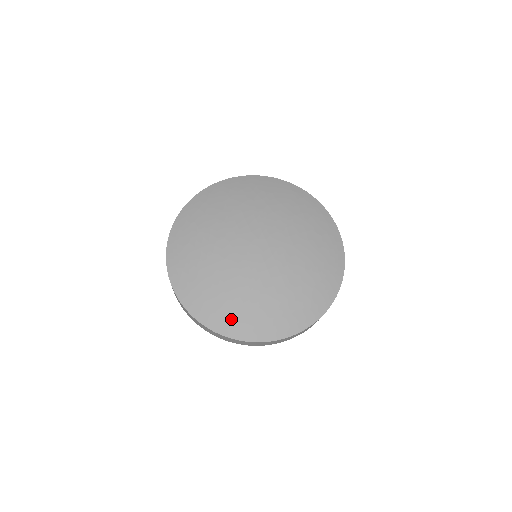
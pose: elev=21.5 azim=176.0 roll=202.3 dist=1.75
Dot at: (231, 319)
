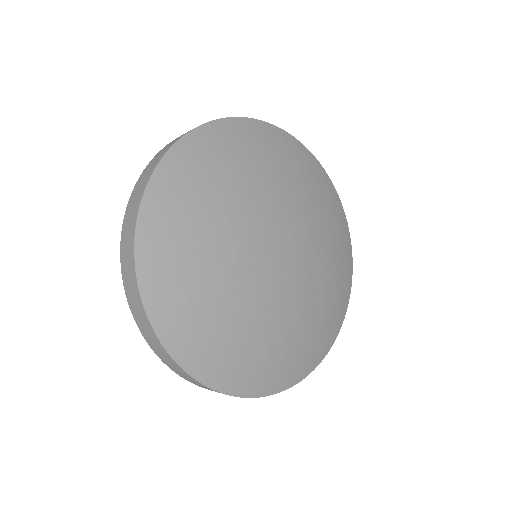
Dot at: (169, 272)
